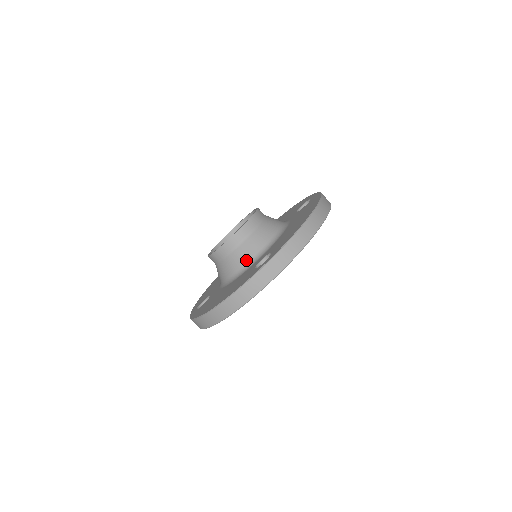
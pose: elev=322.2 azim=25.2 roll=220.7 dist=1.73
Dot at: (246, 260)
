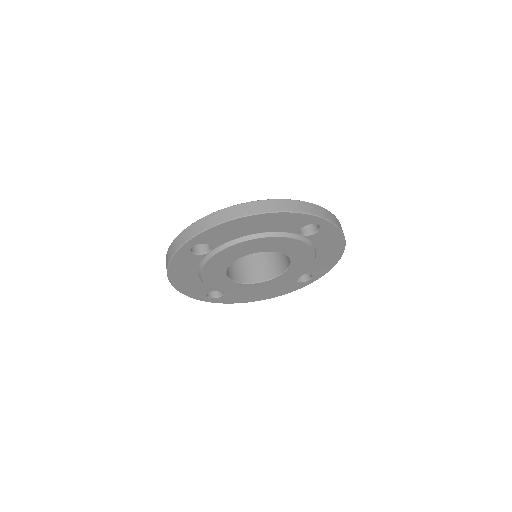
Dot at: occluded
